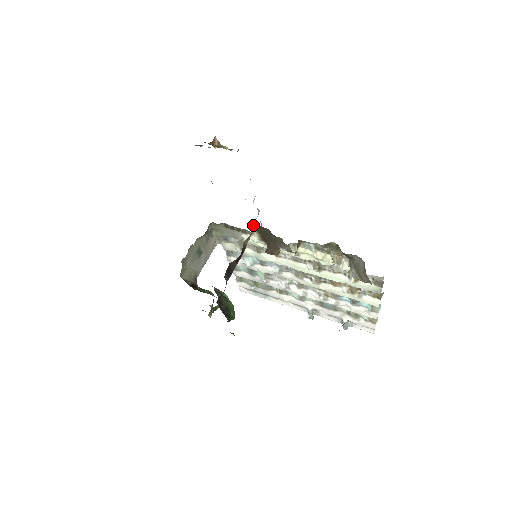
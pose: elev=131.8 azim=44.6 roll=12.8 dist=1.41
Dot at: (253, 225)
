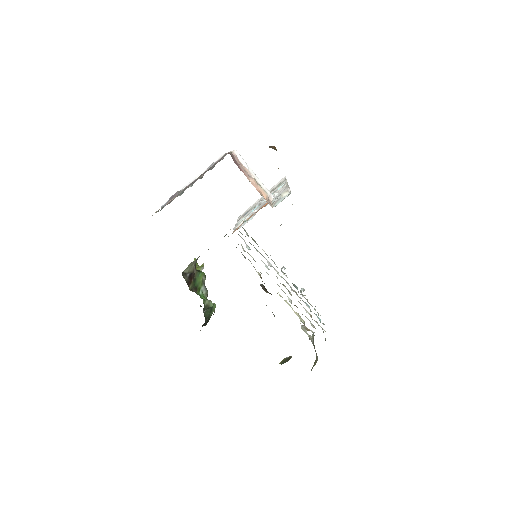
Dot at: occluded
